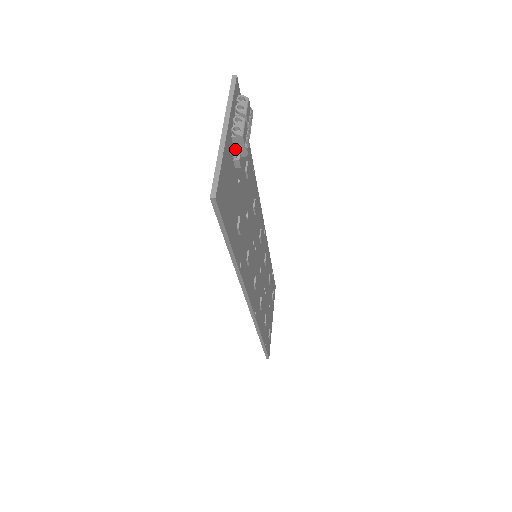
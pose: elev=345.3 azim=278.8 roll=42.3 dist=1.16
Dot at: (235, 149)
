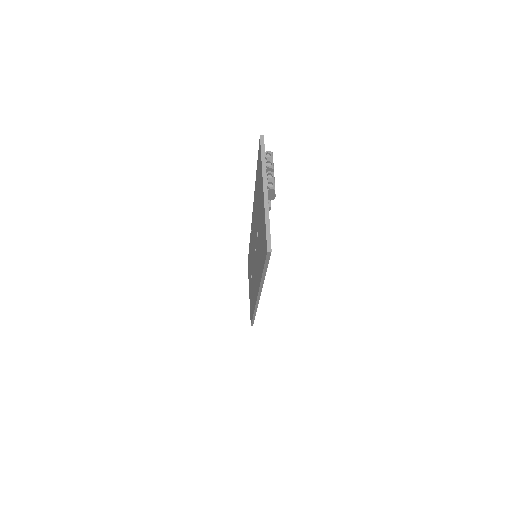
Dot at: occluded
